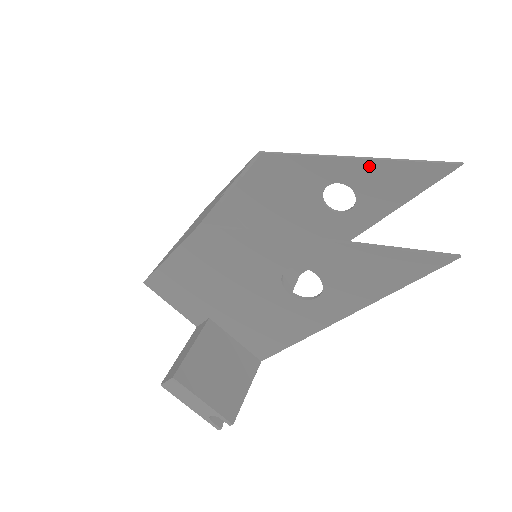
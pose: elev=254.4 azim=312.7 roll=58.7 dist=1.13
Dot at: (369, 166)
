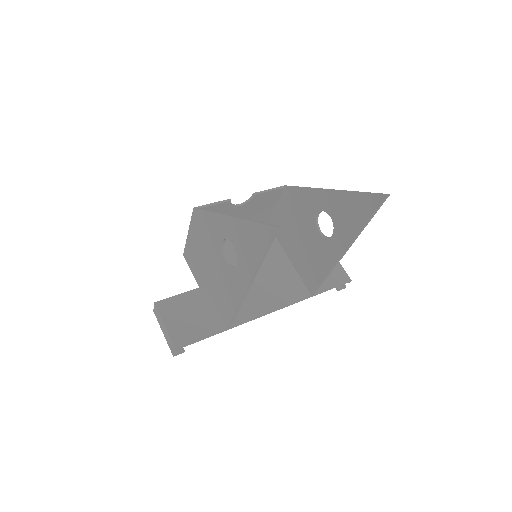
Dot at: (337, 196)
